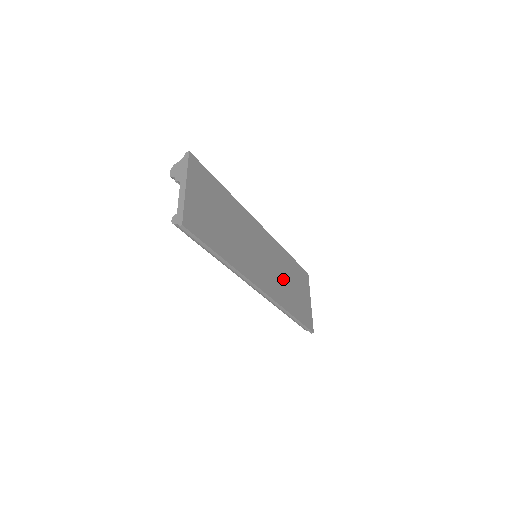
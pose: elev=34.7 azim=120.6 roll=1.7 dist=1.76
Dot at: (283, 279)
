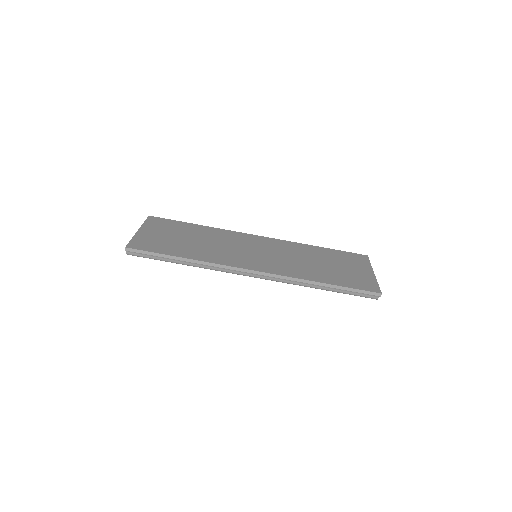
Dot at: (304, 262)
